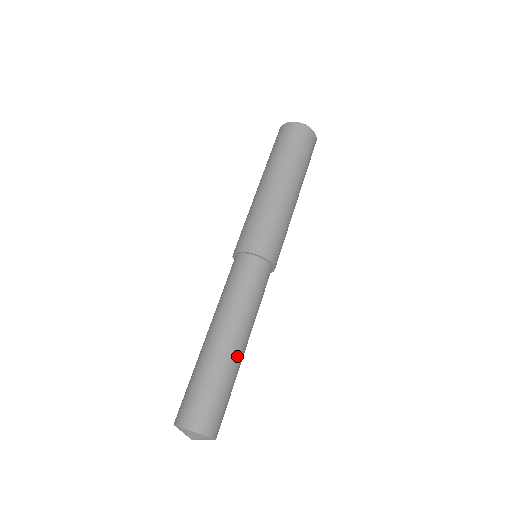
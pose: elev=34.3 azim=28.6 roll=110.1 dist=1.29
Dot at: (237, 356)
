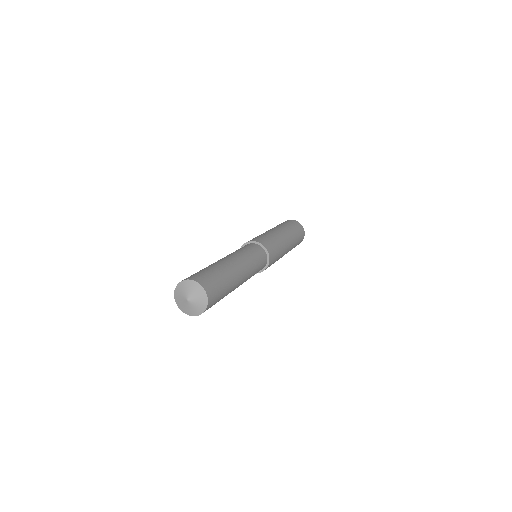
Dot at: (233, 268)
